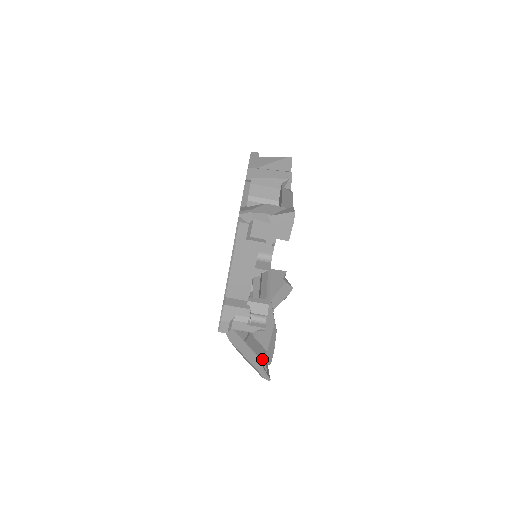
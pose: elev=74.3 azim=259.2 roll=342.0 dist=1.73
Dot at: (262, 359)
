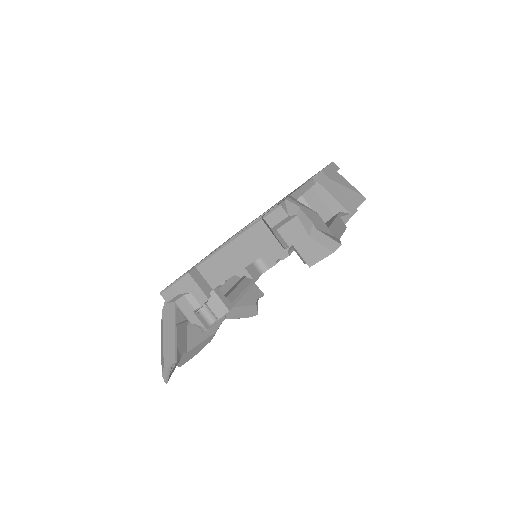
Dot at: (177, 356)
